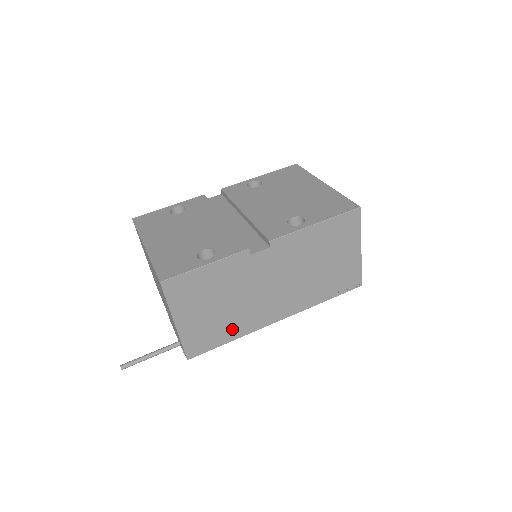
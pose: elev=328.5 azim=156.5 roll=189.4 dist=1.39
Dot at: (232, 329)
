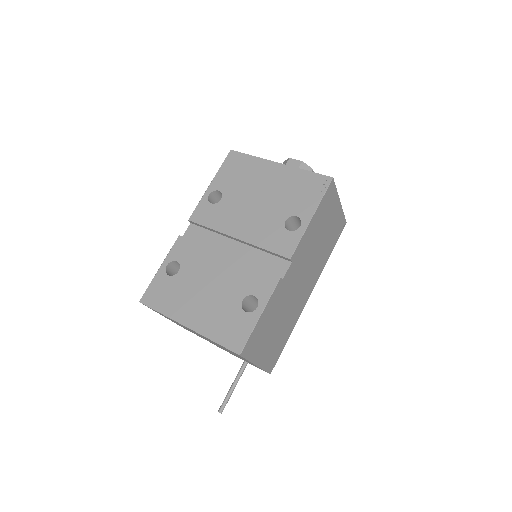
Dot at: (287, 330)
